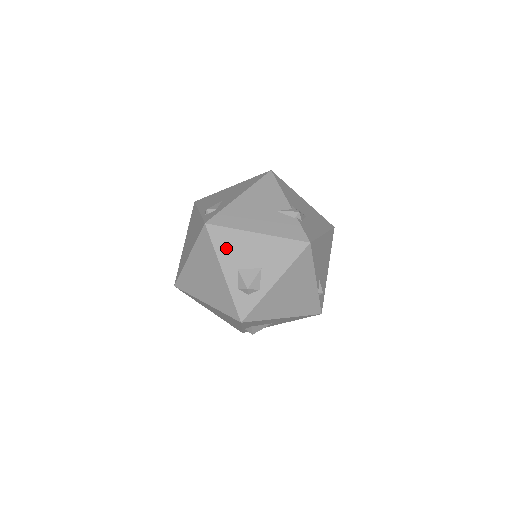
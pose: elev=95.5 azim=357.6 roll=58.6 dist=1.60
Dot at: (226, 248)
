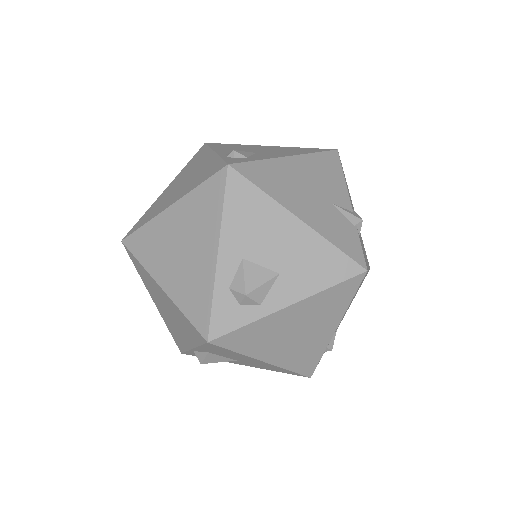
Dot at: (241, 217)
